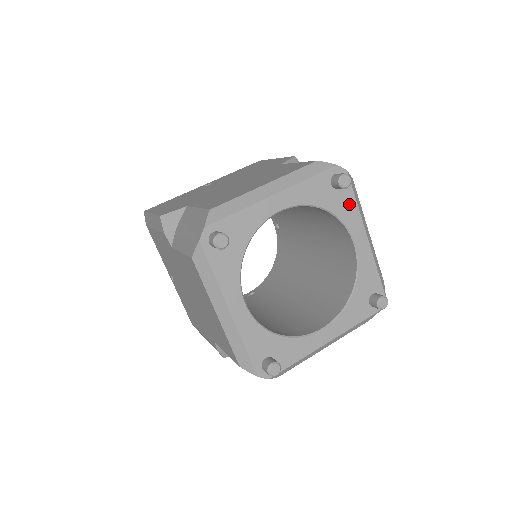
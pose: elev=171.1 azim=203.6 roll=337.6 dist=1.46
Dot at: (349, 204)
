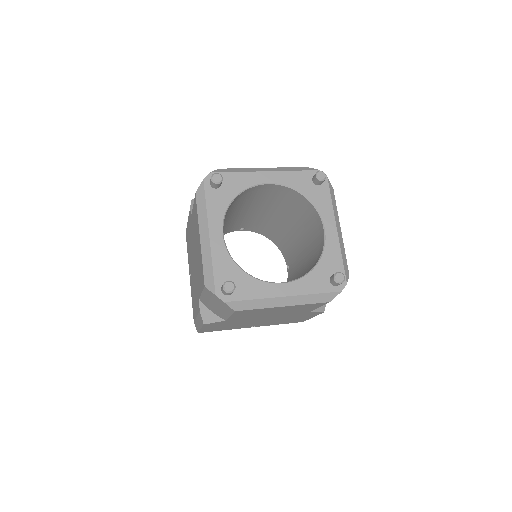
Dot at: (325, 199)
